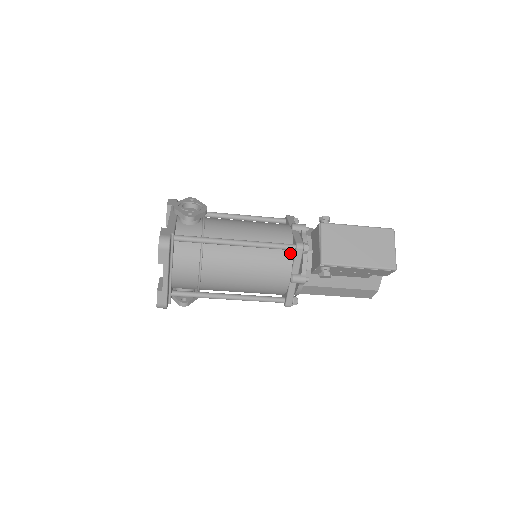
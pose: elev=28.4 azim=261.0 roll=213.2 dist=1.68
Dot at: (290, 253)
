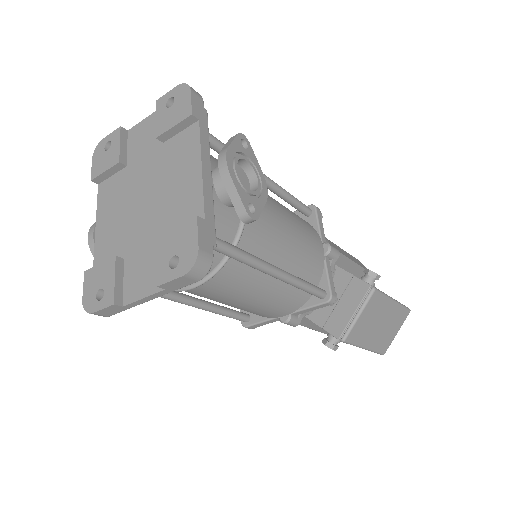
Dot at: (310, 294)
